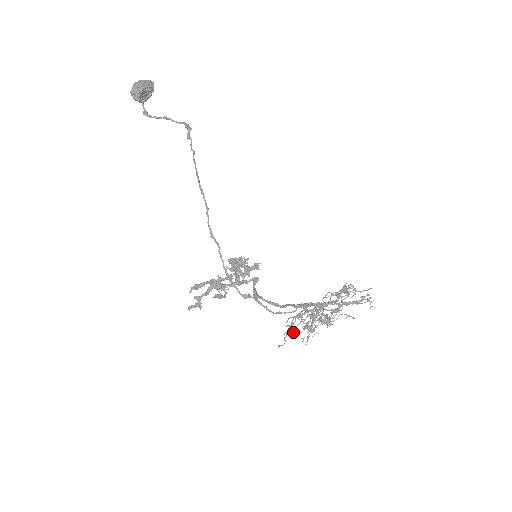
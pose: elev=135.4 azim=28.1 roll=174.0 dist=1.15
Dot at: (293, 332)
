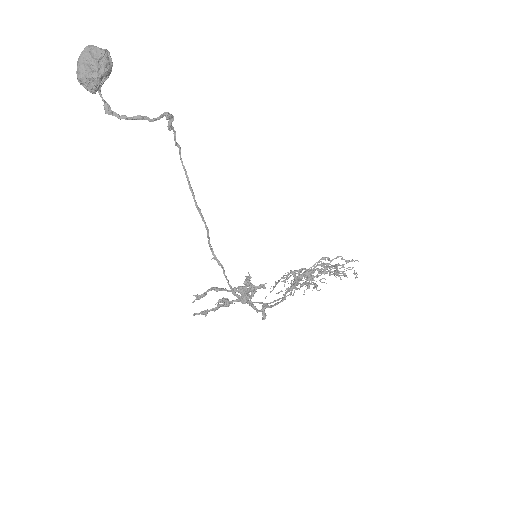
Dot at: occluded
